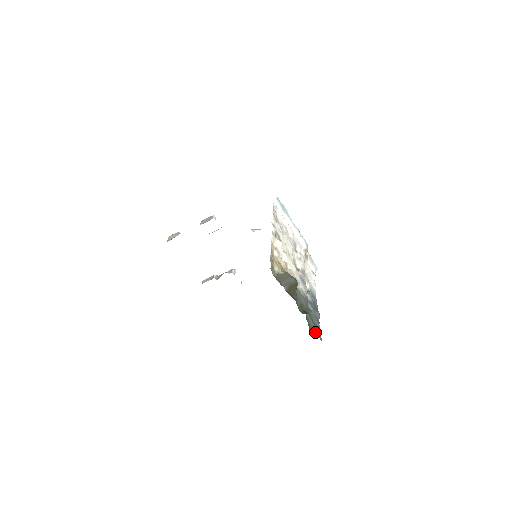
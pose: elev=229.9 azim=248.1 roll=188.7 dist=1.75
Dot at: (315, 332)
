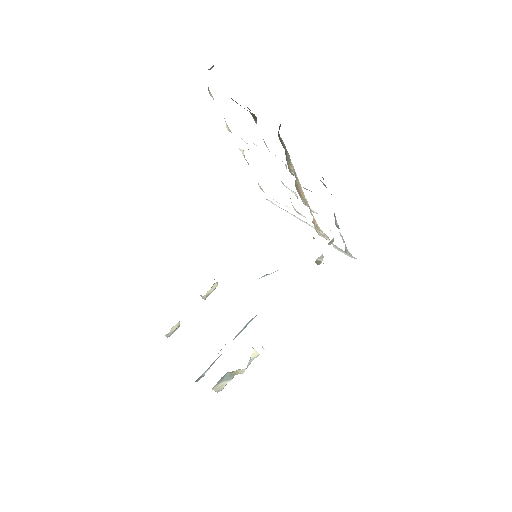
Dot at: occluded
